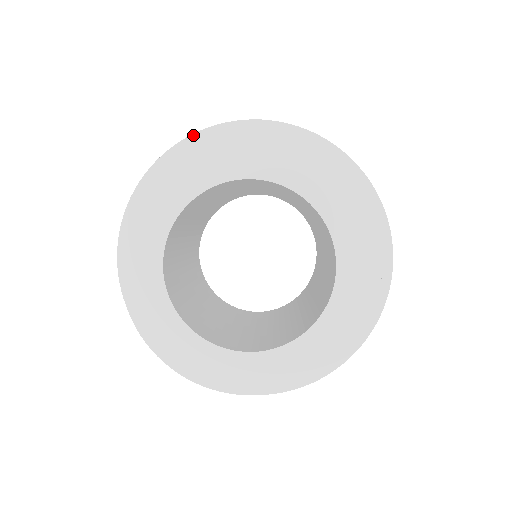
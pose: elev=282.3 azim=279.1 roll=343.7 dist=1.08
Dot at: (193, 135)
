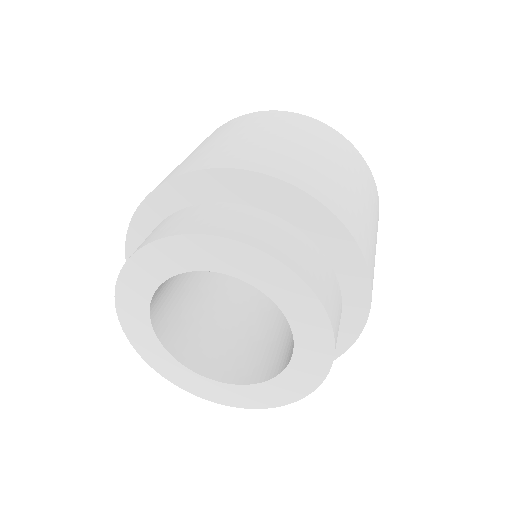
Dot at: (177, 177)
